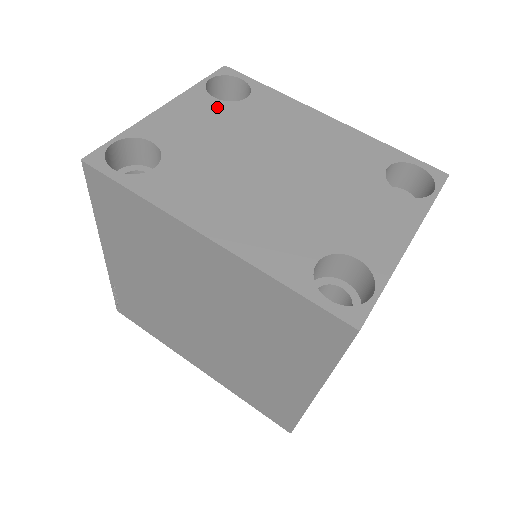
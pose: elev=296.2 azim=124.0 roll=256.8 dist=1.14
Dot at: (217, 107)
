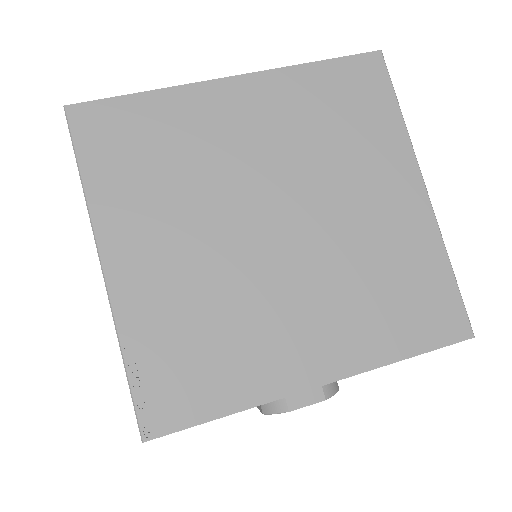
Dot at: occluded
